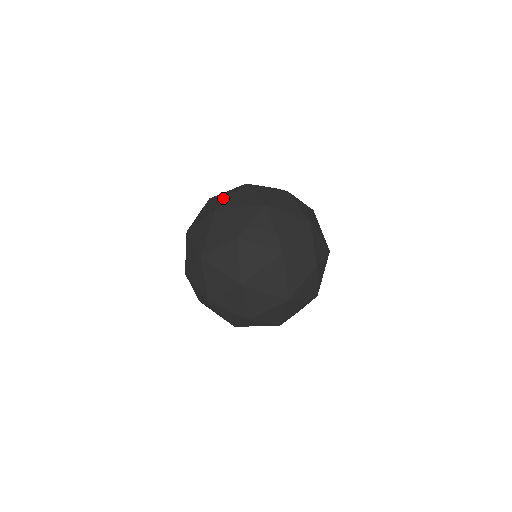
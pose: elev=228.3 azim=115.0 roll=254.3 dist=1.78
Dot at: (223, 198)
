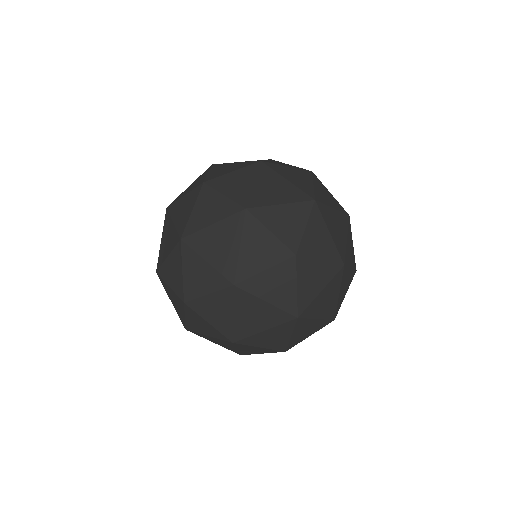
Dot at: (239, 186)
